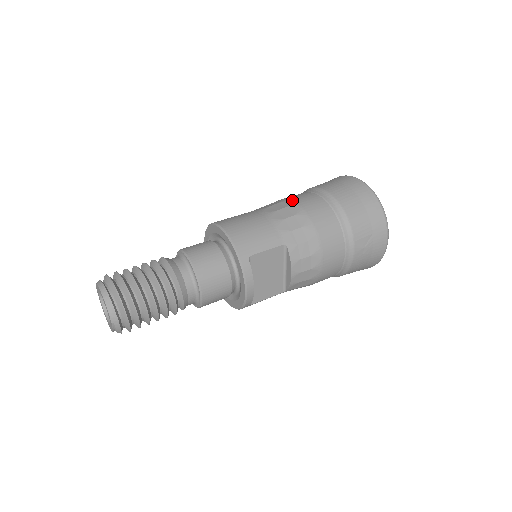
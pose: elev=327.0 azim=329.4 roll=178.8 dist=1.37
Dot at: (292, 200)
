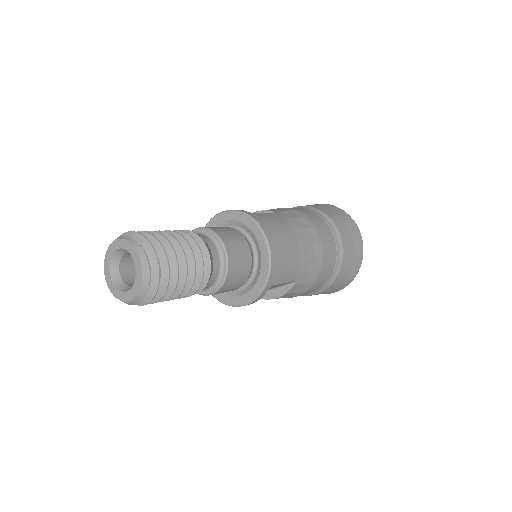
Dot at: (319, 233)
